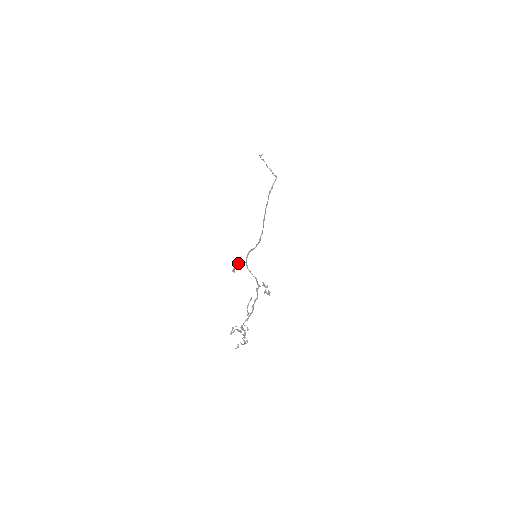
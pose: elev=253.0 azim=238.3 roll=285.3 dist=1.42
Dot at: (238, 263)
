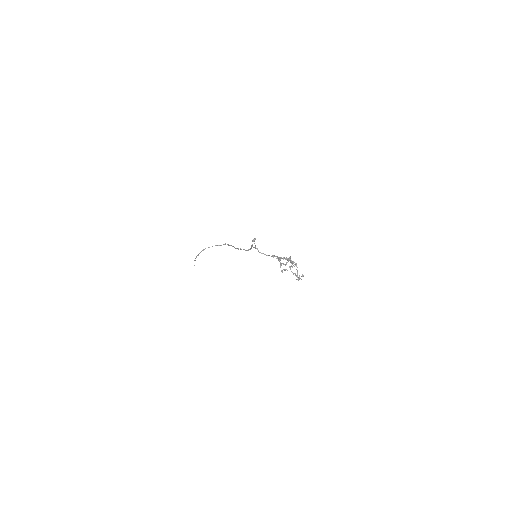
Dot at: (252, 241)
